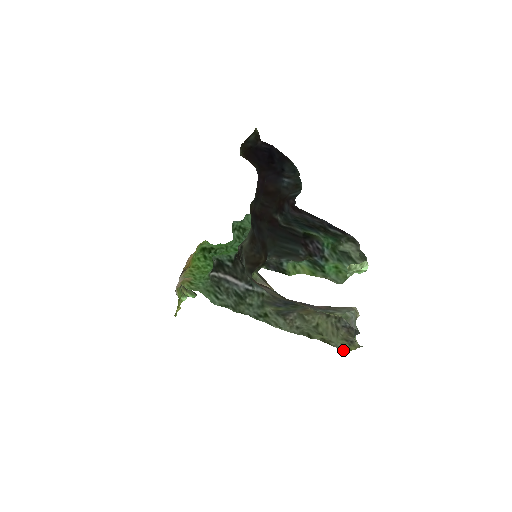
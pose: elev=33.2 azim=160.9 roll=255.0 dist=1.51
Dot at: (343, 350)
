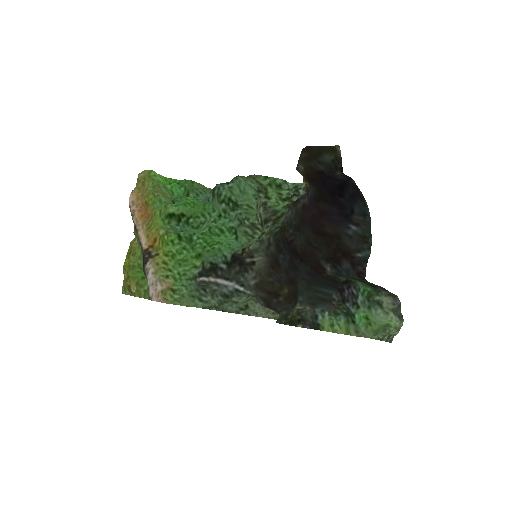
Dot at: occluded
